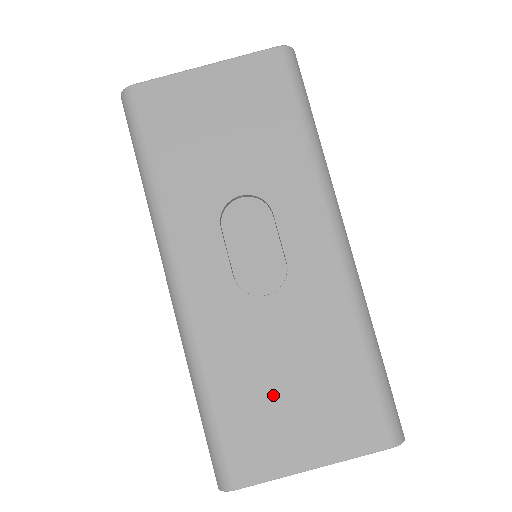
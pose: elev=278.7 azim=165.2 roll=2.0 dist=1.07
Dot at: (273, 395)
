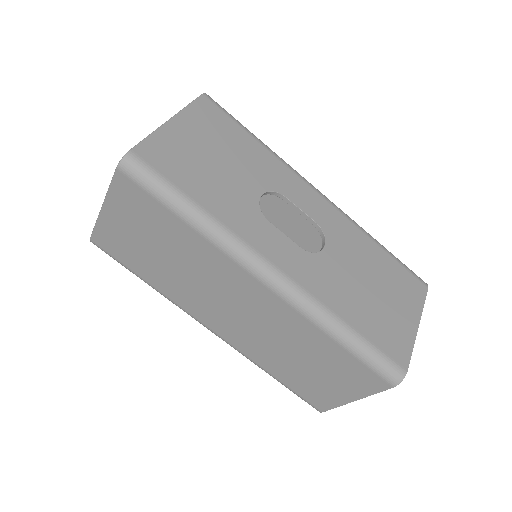
Dot at: (374, 302)
